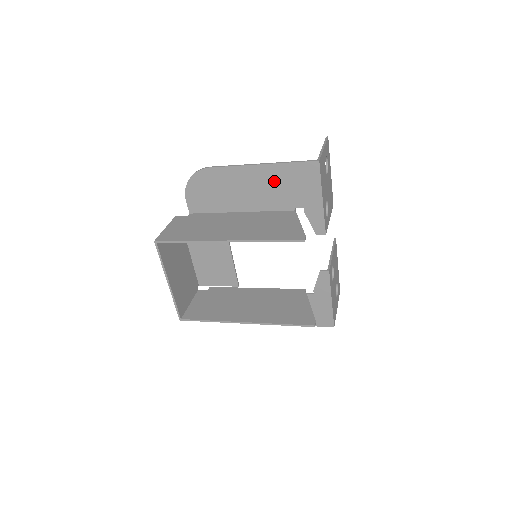
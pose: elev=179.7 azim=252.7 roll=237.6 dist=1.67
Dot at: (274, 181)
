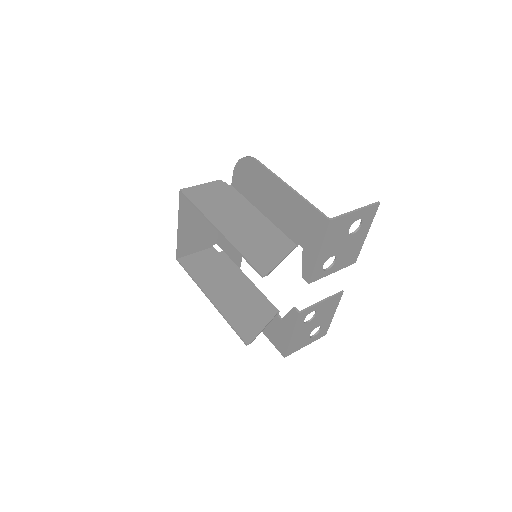
Dot at: (293, 209)
